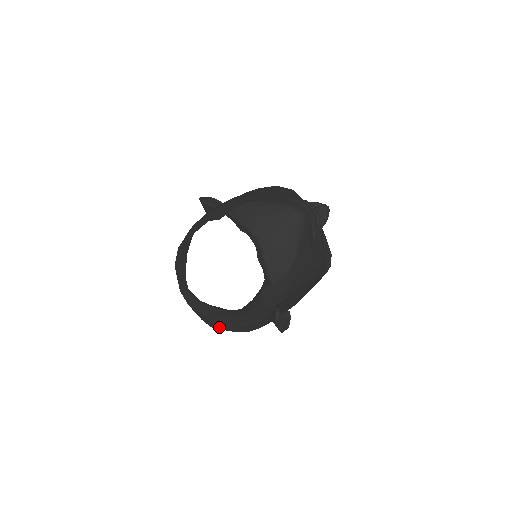
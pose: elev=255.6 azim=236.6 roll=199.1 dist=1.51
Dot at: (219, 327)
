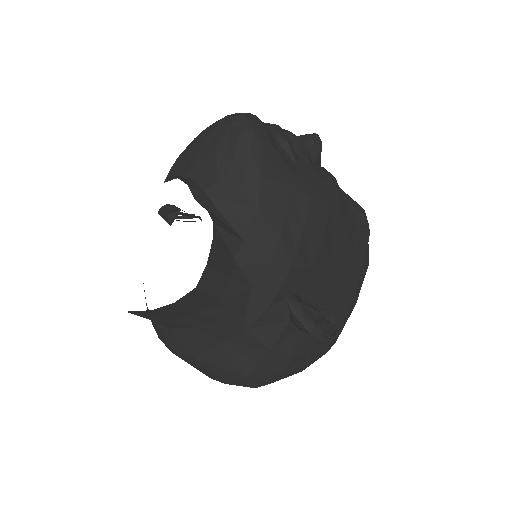
Dot at: (231, 375)
